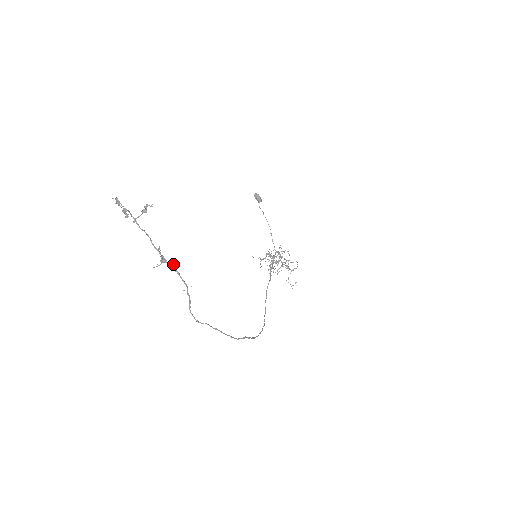
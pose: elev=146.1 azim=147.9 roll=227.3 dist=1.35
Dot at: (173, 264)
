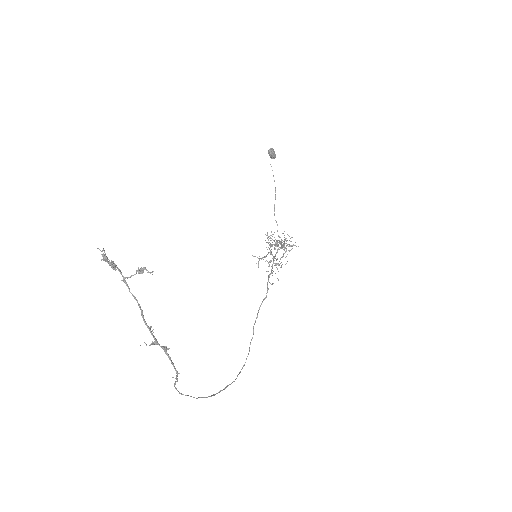
Dot at: (166, 348)
